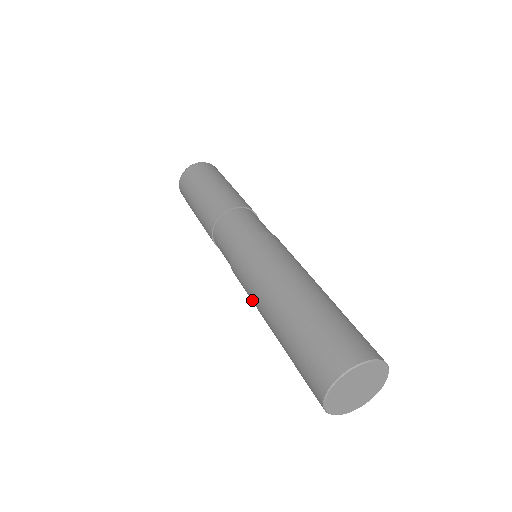
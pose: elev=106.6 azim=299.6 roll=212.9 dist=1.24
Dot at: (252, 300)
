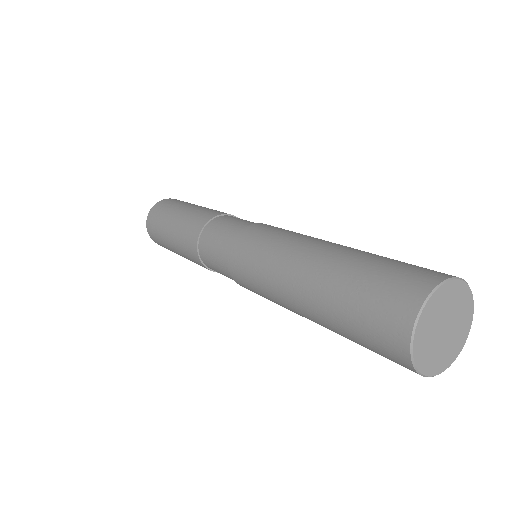
Dot at: (265, 275)
